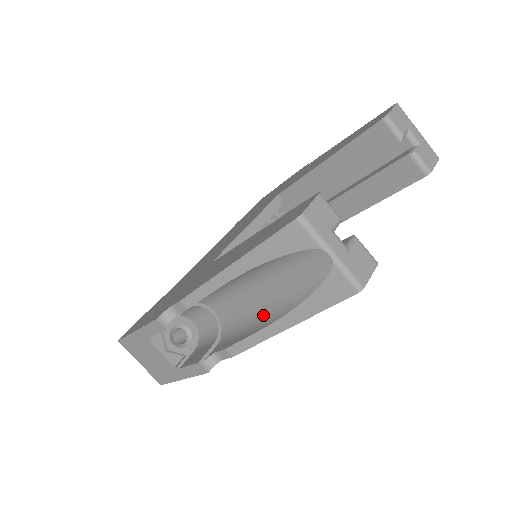
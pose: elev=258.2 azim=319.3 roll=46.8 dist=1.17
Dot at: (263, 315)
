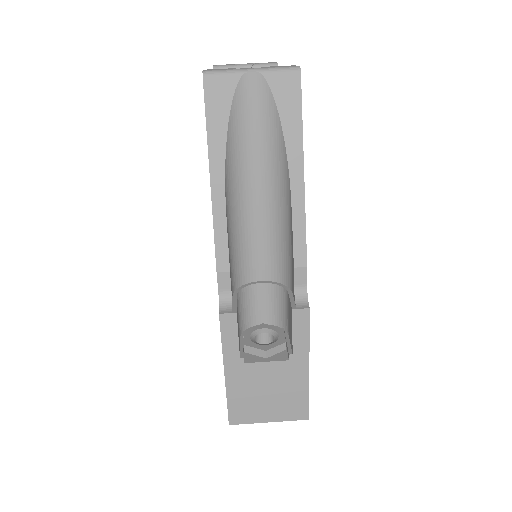
Dot at: (282, 203)
